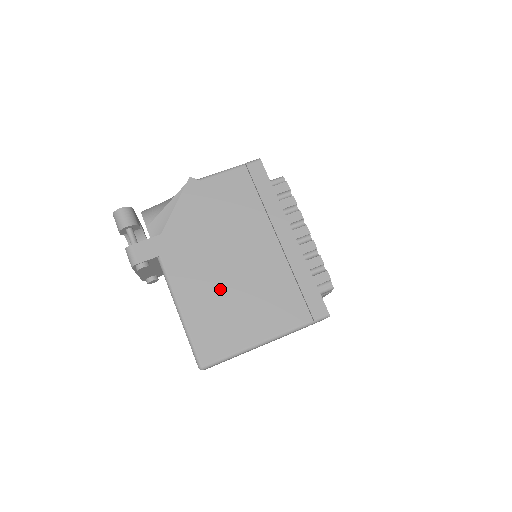
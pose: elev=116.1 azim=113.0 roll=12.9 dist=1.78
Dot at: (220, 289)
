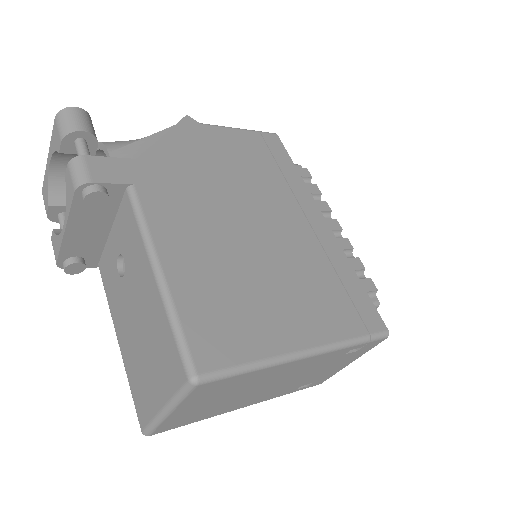
Dot at: (230, 257)
